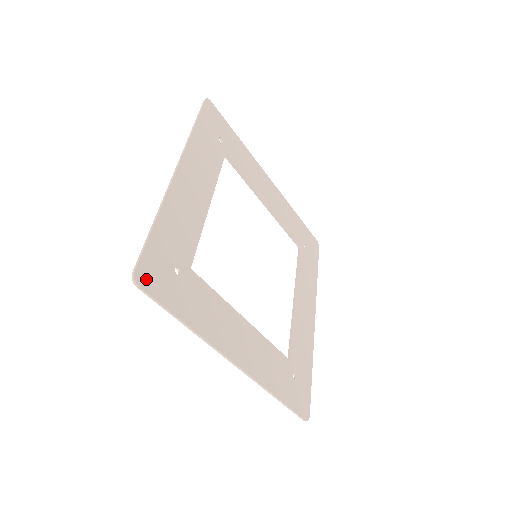
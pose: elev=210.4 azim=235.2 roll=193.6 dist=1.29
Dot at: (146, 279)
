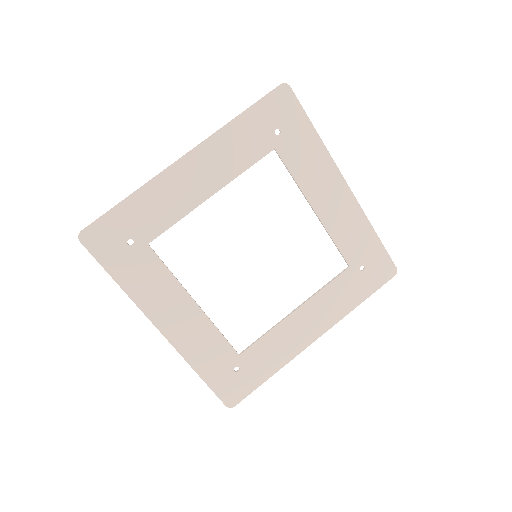
Dot at: (91, 239)
